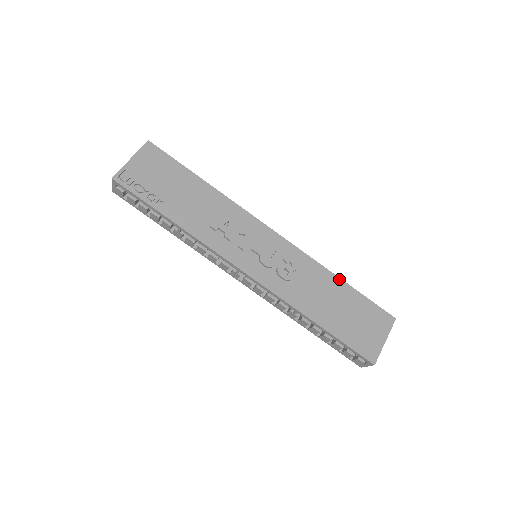
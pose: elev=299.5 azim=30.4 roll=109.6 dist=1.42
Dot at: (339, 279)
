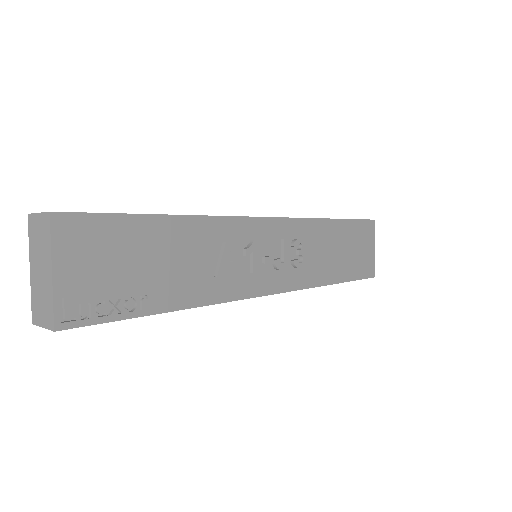
Dot at: (334, 220)
